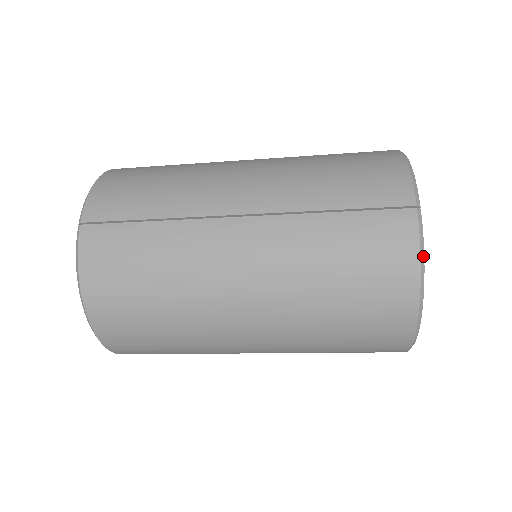
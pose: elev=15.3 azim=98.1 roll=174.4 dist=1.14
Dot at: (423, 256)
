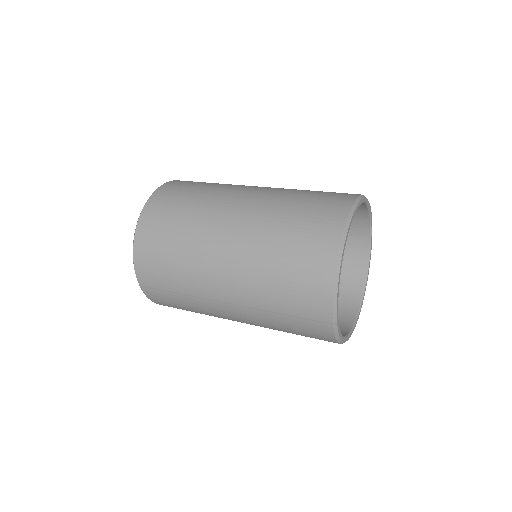
Dot at: (339, 339)
